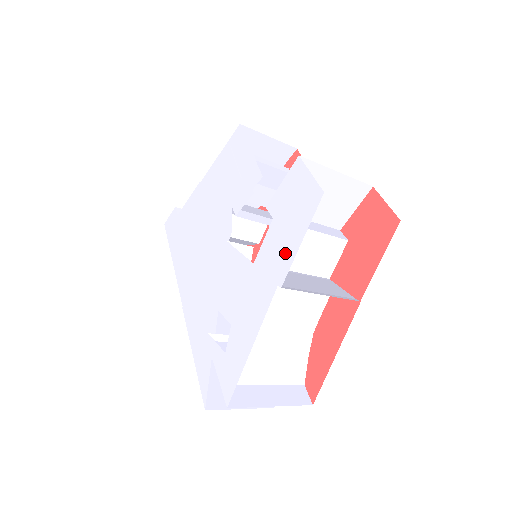
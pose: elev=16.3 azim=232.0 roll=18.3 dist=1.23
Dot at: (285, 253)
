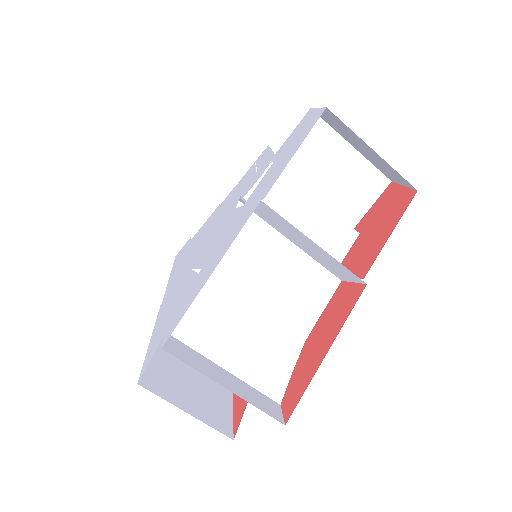
Dot at: (277, 173)
